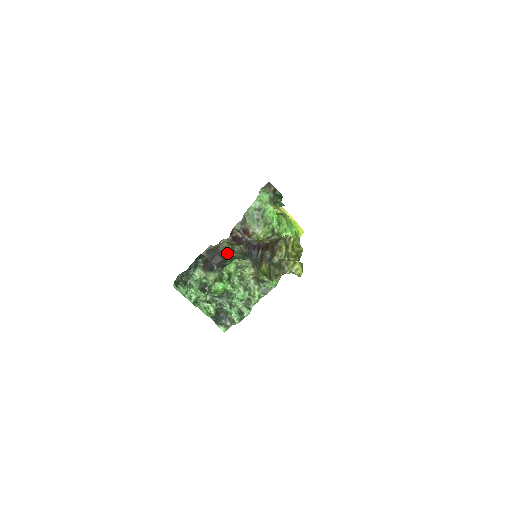
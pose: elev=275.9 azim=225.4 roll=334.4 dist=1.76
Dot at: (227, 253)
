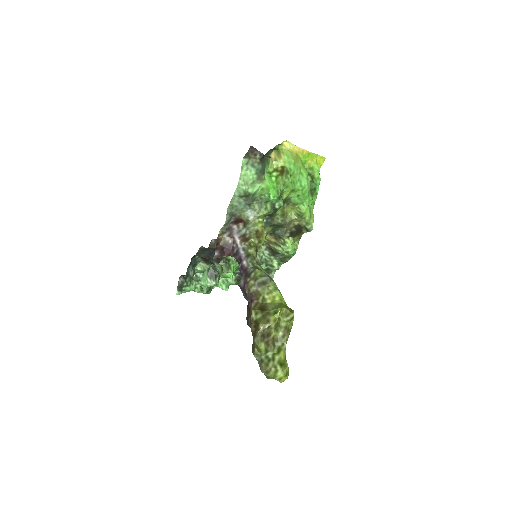
Dot at: occluded
